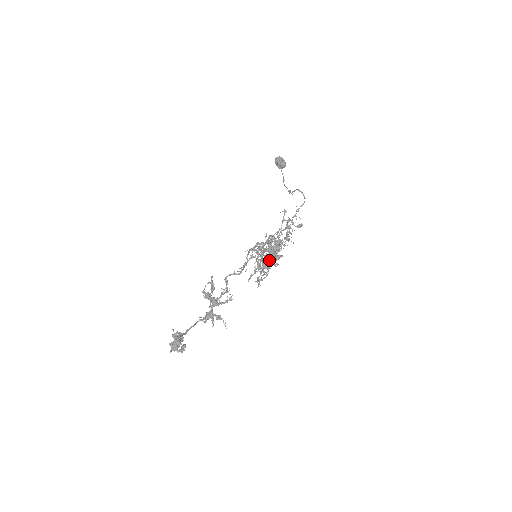
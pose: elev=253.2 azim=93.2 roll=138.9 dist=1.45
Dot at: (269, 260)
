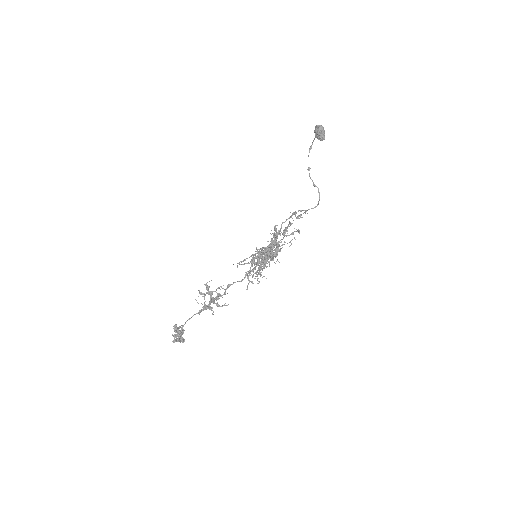
Dot at: occluded
